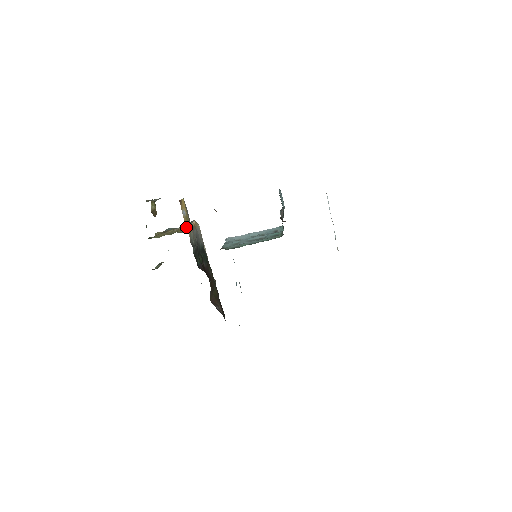
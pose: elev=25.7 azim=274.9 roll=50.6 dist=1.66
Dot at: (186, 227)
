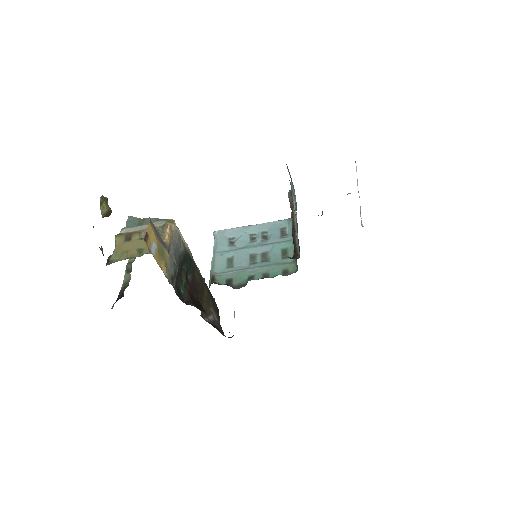
Dot at: occluded
